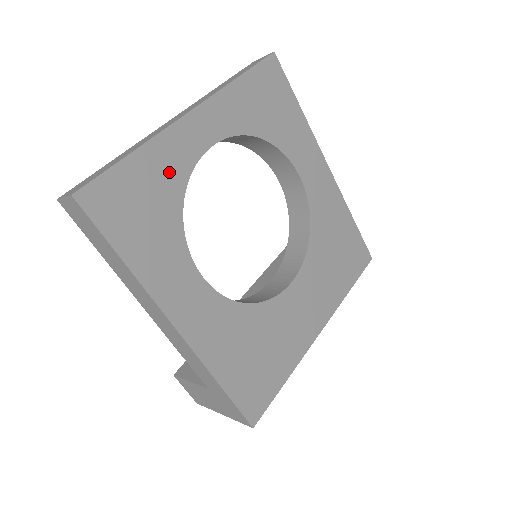
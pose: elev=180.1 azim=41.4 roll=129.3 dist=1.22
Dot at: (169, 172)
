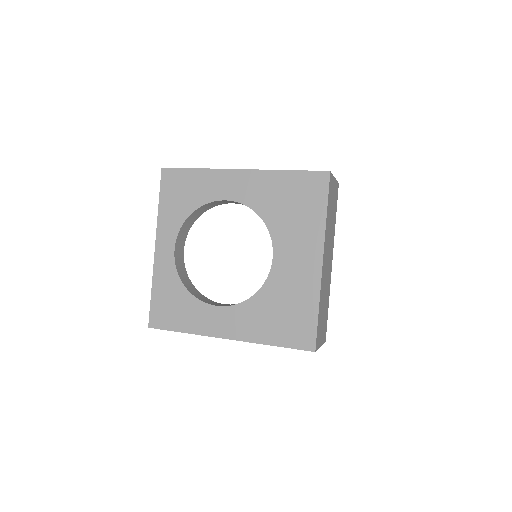
Dot at: (169, 281)
